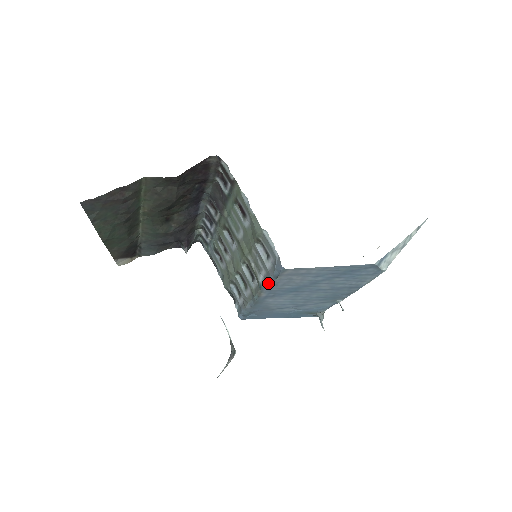
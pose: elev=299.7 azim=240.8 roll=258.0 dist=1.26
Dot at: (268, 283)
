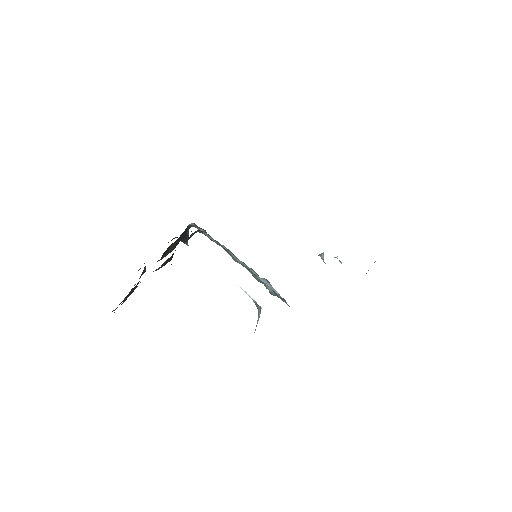
Dot at: occluded
